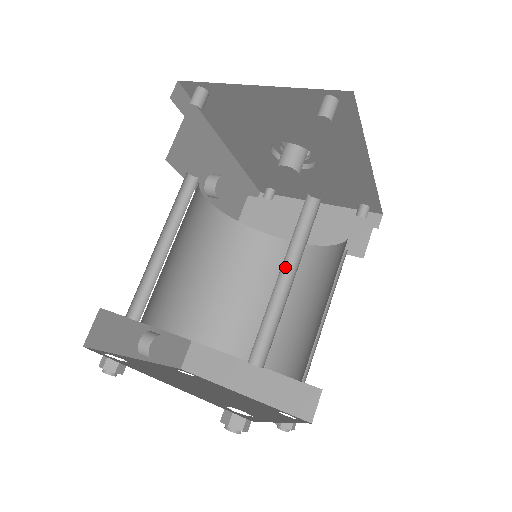
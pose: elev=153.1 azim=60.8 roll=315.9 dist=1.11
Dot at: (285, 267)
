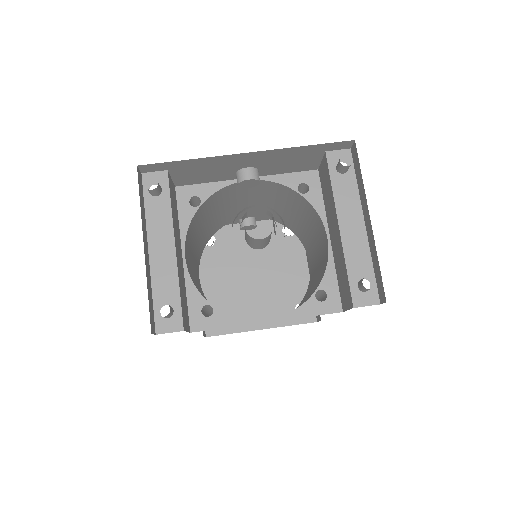
Dot at: occluded
